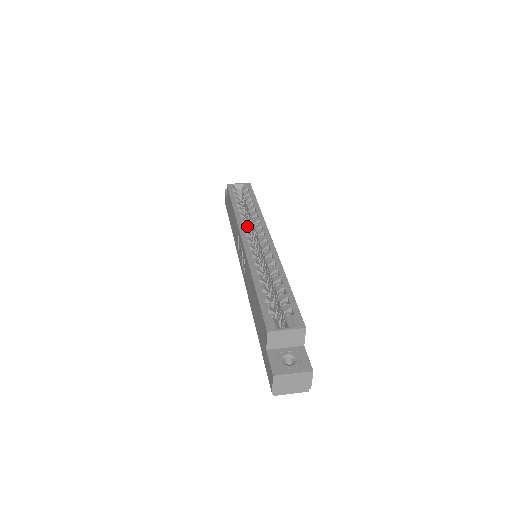
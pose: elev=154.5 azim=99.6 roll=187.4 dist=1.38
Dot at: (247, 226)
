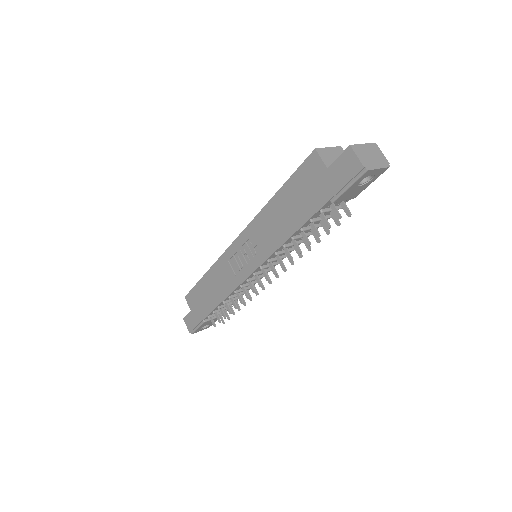
Dot at: occluded
